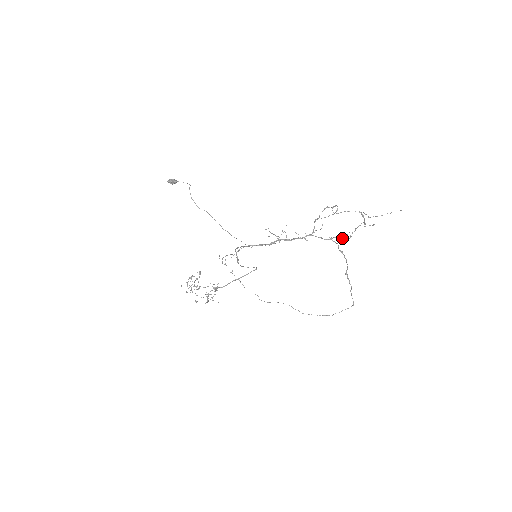
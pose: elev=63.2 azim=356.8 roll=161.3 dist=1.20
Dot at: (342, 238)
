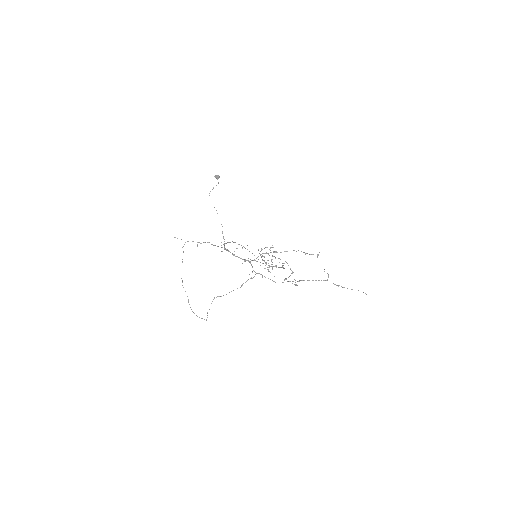
Dot at: occluded
